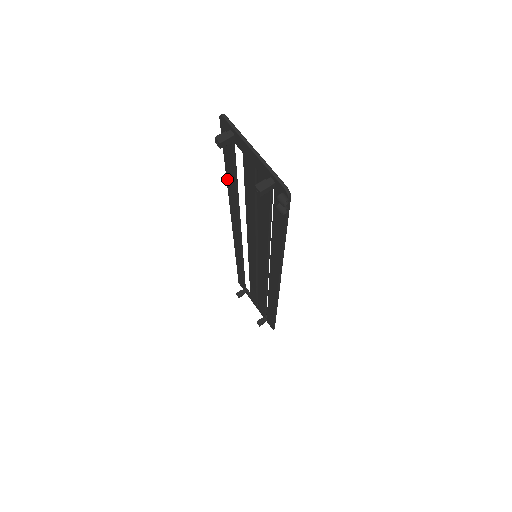
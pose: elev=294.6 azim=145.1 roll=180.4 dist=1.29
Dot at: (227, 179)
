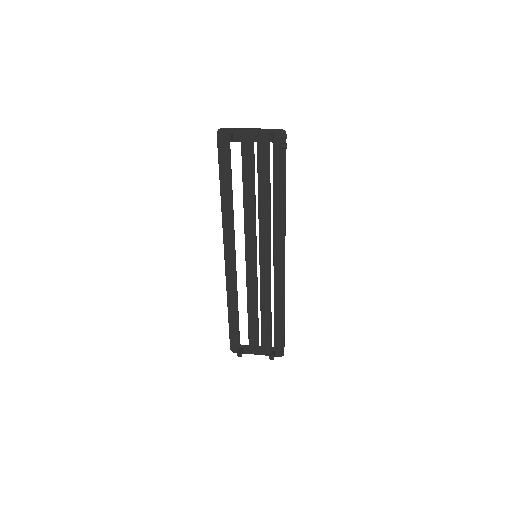
Dot at: (222, 194)
